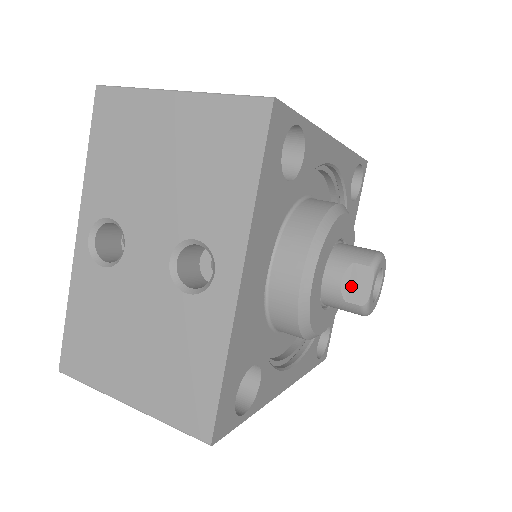
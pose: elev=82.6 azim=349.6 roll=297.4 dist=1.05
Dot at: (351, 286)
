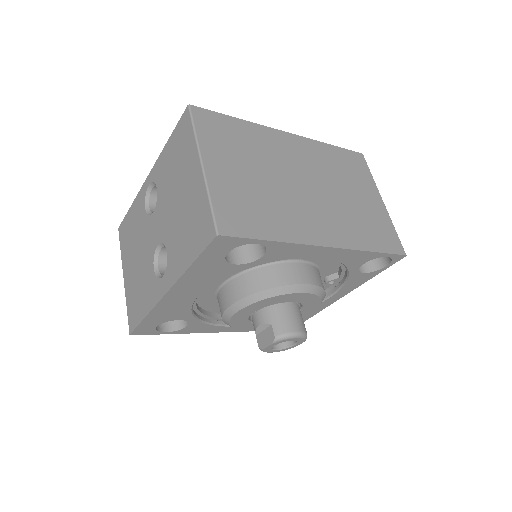
Dot at: (263, 333)
